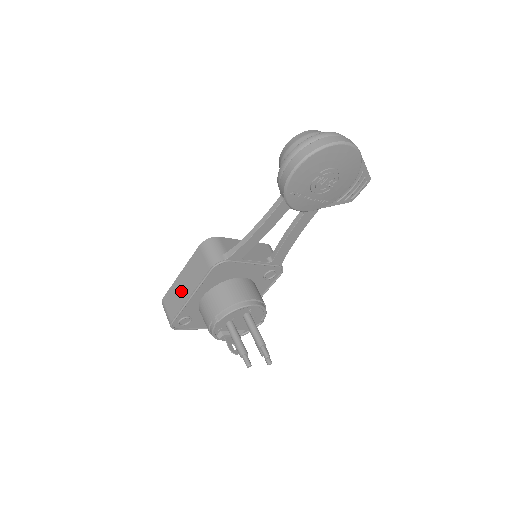
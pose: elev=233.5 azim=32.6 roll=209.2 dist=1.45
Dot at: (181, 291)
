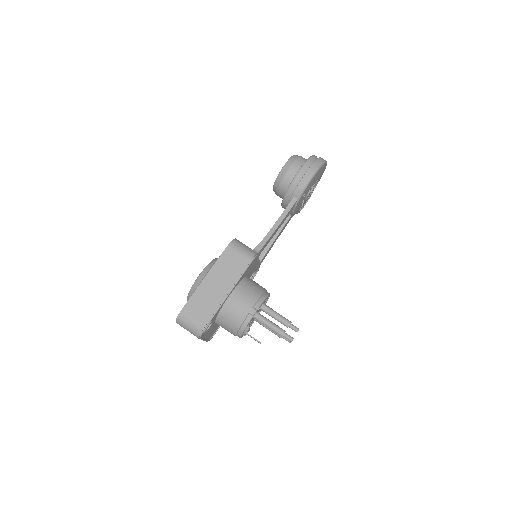
Dot at: (213, 293)
